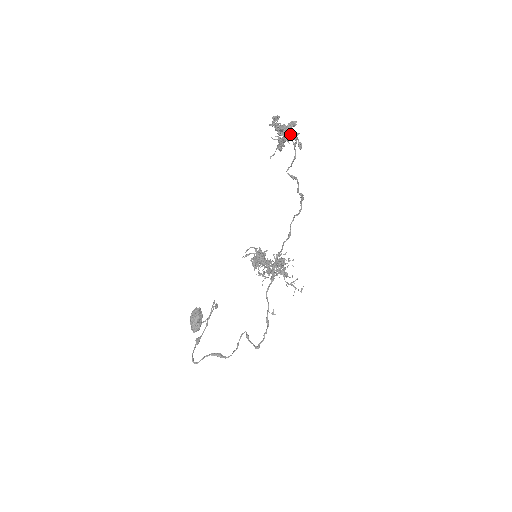
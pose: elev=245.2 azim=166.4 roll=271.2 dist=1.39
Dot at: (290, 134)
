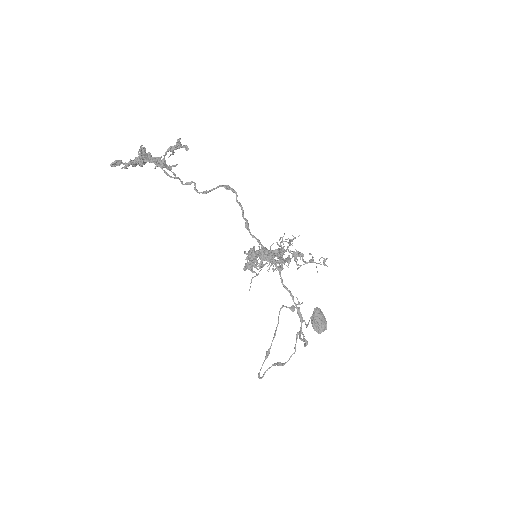
Dot at: (173, 146)
